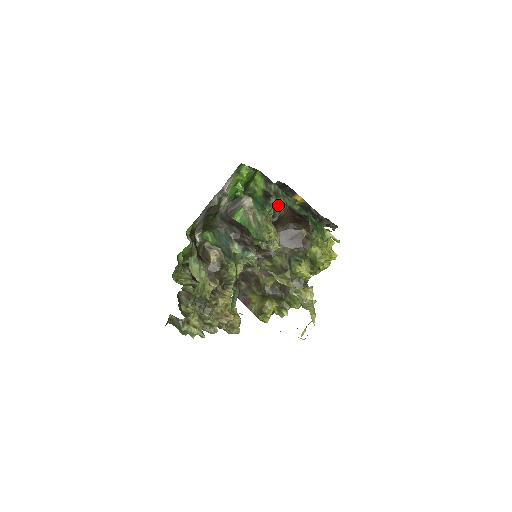
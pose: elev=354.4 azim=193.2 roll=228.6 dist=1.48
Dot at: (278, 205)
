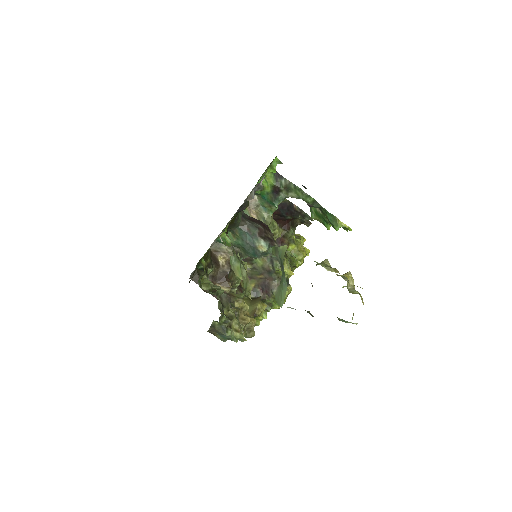
Dot at: occluded
